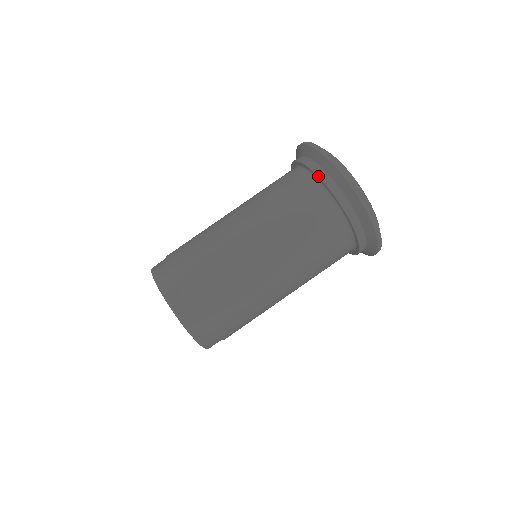
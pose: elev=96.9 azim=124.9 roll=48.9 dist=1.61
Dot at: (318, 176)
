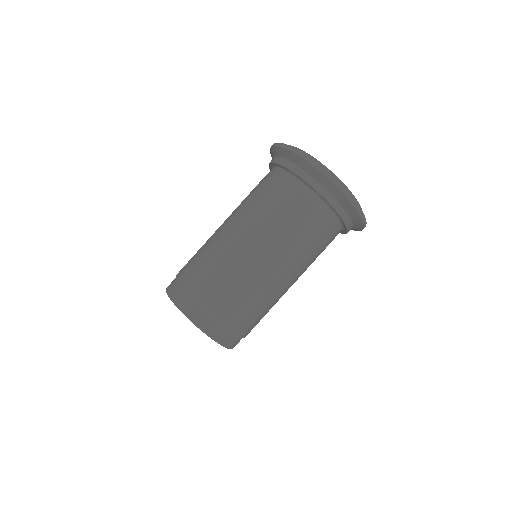
Dot at: (271, 162)
